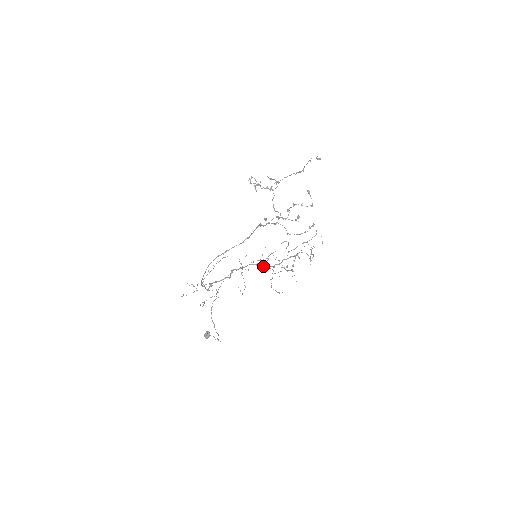
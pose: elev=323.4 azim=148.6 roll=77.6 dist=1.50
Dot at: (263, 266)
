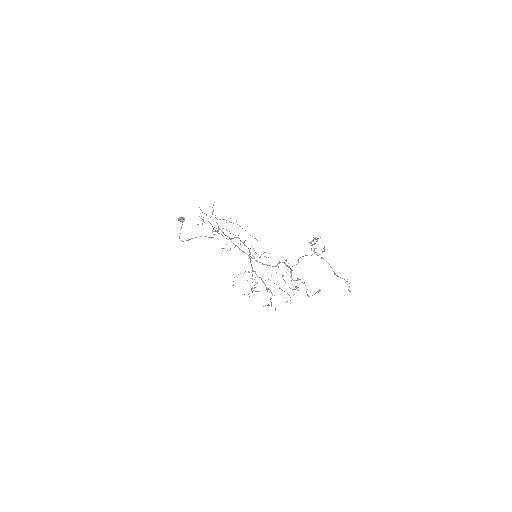
Dot at: occluded
